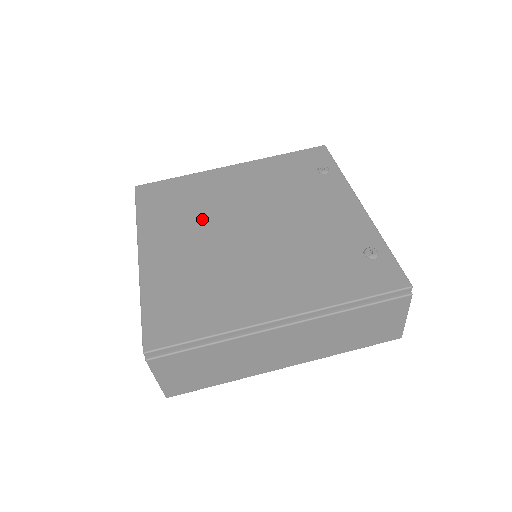
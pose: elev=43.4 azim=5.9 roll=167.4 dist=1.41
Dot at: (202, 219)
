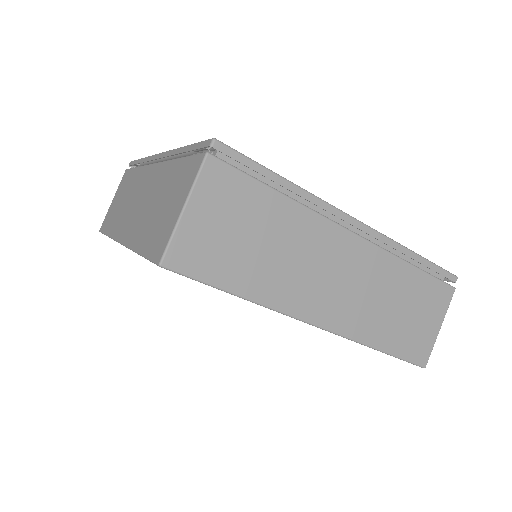
Dot at: occluded
